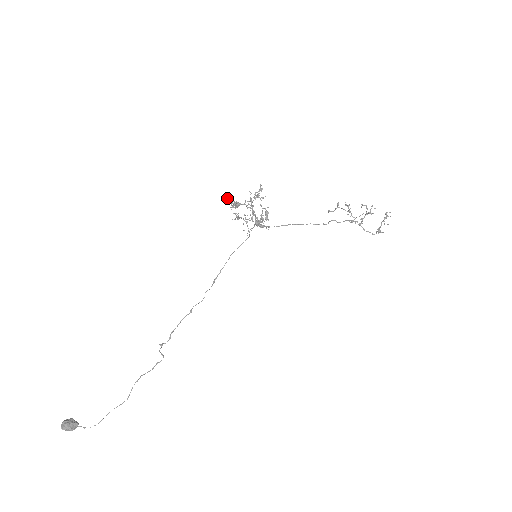
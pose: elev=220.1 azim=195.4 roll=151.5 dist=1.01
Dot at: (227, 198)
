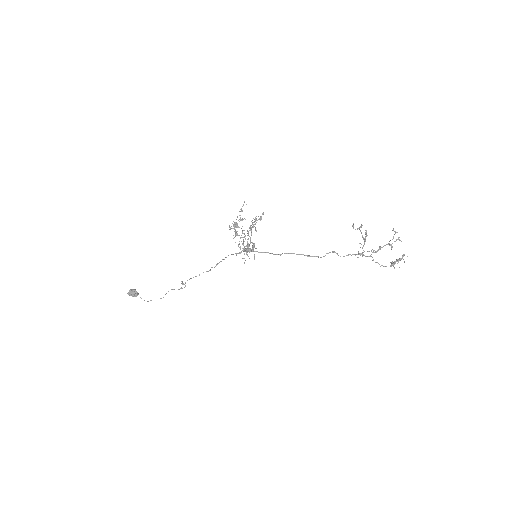
Dot at: (244, 202)
